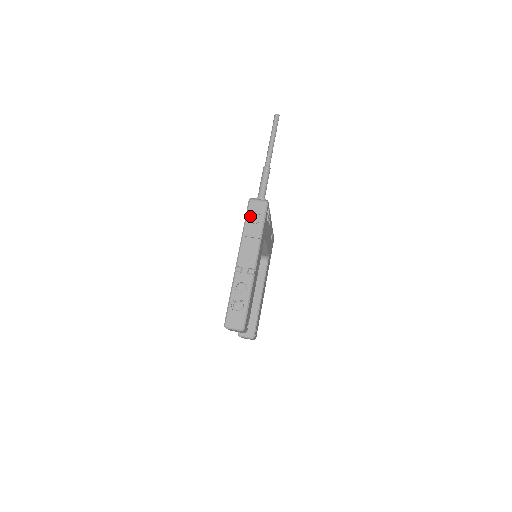
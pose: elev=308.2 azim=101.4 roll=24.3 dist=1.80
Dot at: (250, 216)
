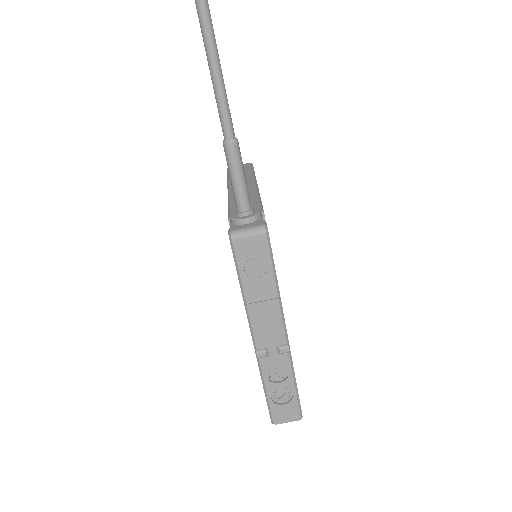
Dot at: (245, 268)
